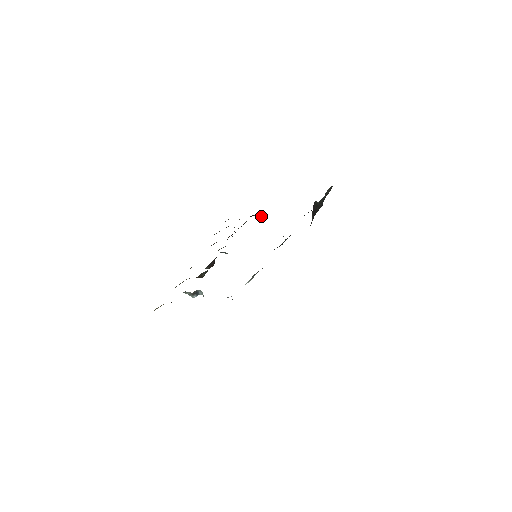
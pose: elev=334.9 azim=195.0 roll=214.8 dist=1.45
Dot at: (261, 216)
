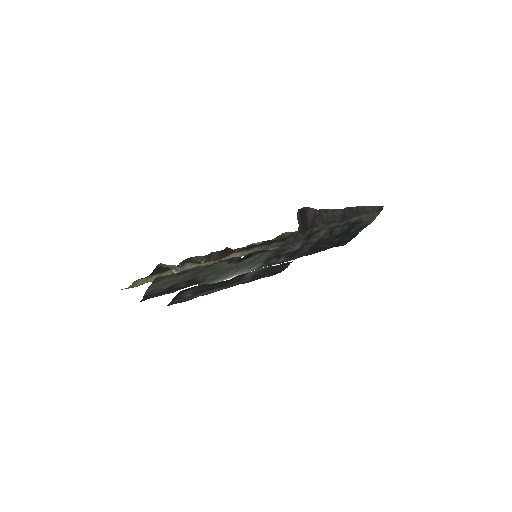
Dot at: occluded
